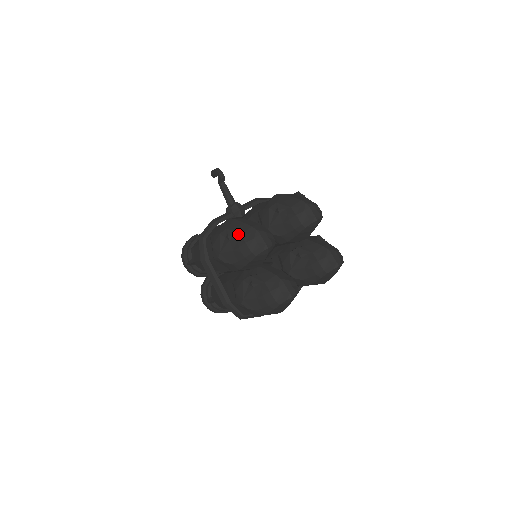
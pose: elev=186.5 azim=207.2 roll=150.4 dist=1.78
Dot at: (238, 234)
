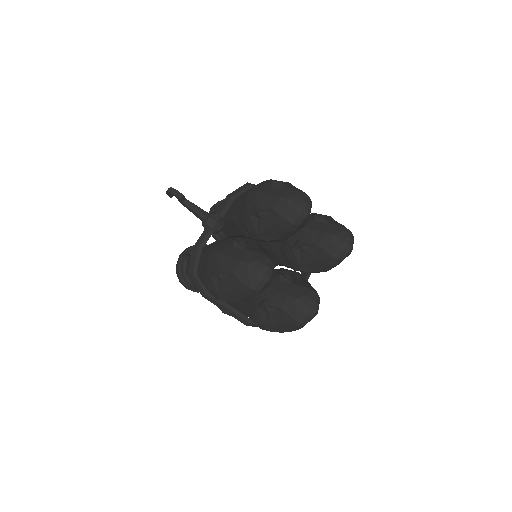
Dot at: (230, 274)
